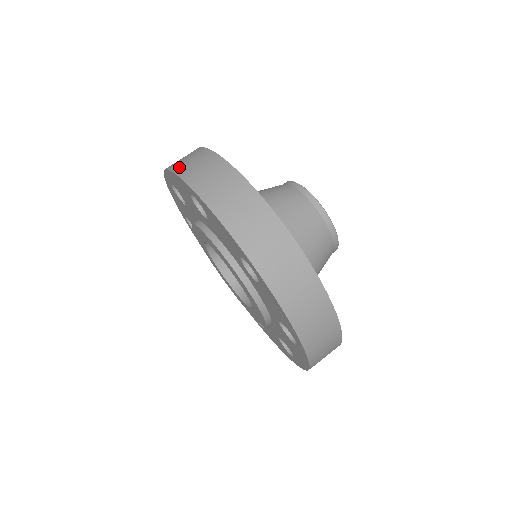
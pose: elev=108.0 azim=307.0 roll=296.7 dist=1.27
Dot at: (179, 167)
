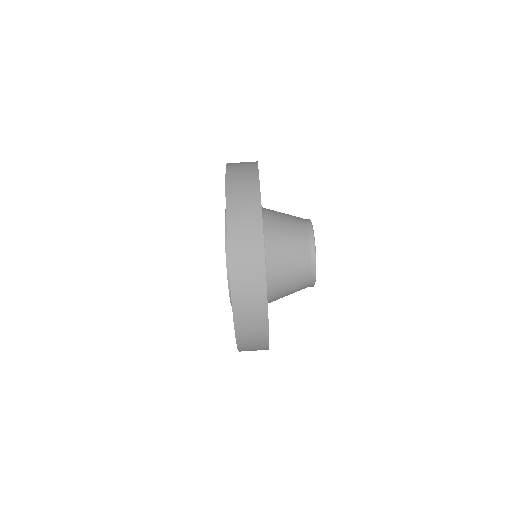
Dot at: (236, 270)
